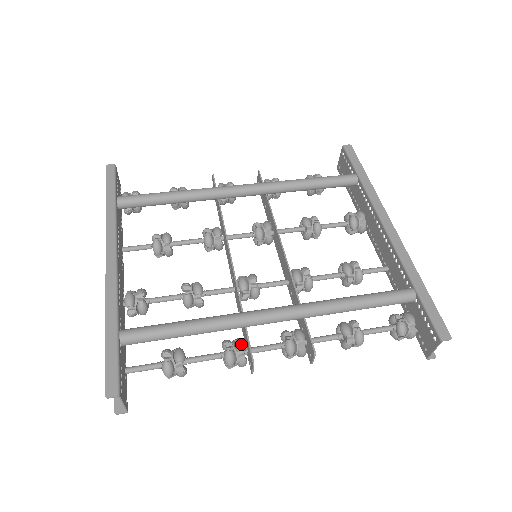
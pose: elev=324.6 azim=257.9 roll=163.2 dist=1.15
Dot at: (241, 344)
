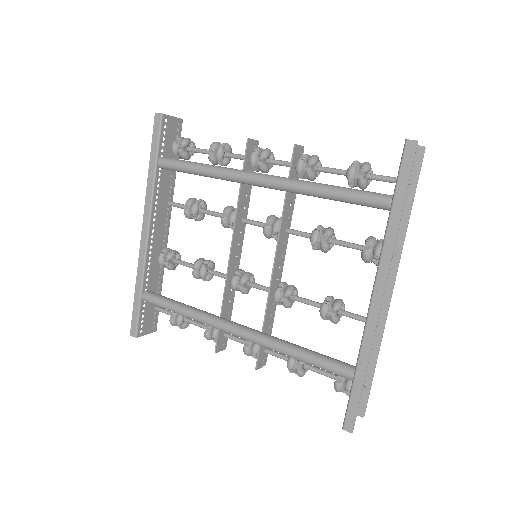
Dot at: (213, 334)
